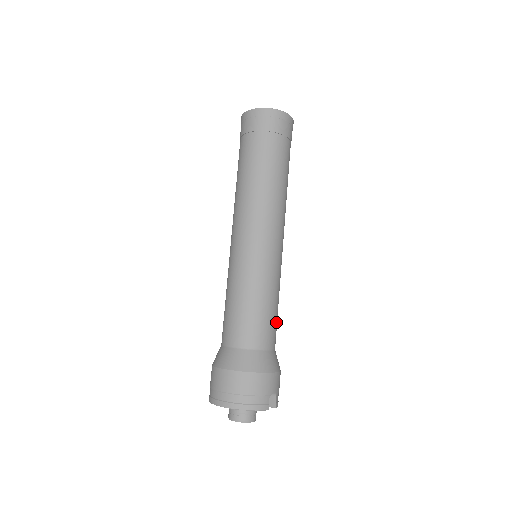
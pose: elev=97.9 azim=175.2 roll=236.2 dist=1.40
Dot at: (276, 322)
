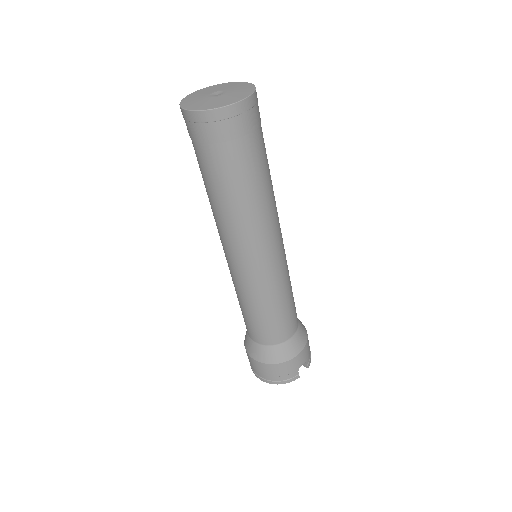
Dot at: (292, 311)
